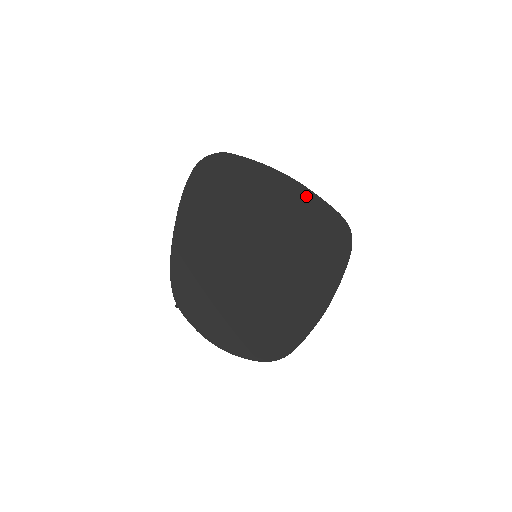
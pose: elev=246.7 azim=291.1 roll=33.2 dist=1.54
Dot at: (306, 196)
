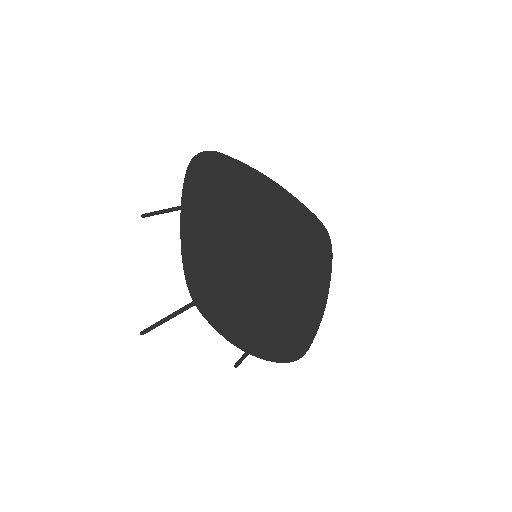
Dot at: (289, 199)
